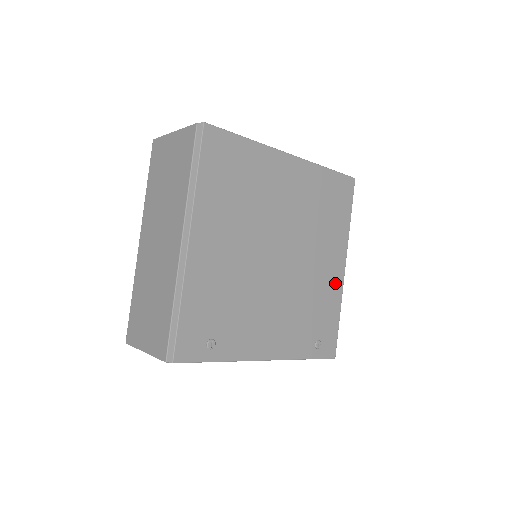
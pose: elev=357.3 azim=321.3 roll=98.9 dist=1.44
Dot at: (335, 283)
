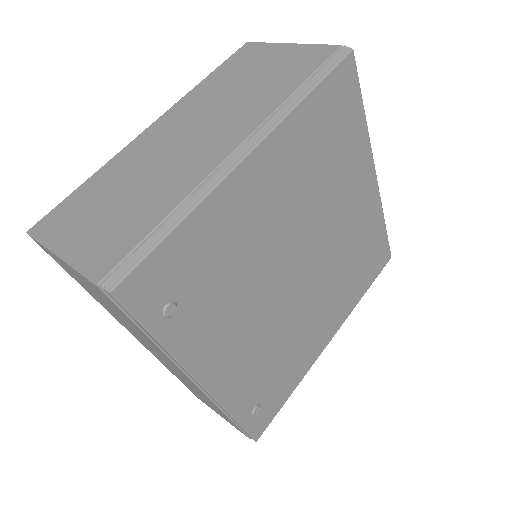
Dot at: (313, 350)
